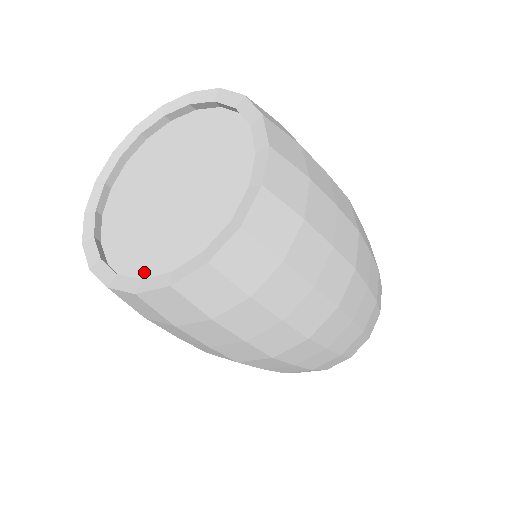
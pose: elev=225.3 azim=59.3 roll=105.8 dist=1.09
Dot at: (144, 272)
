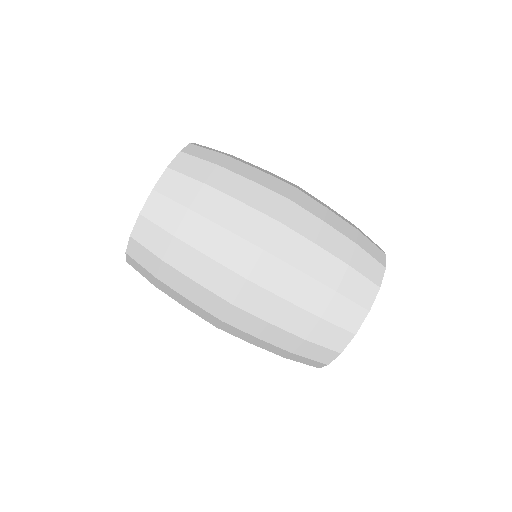
Dot at: occluded
